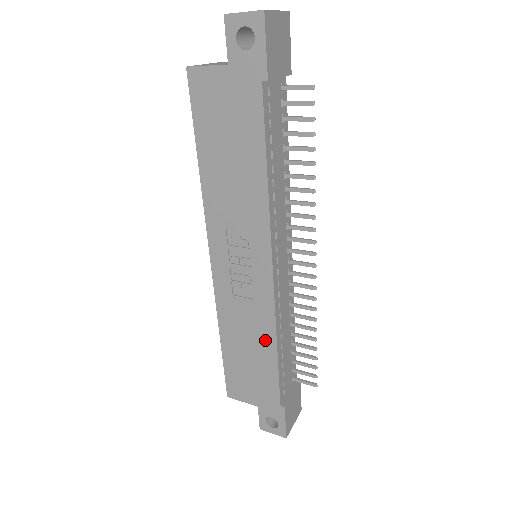
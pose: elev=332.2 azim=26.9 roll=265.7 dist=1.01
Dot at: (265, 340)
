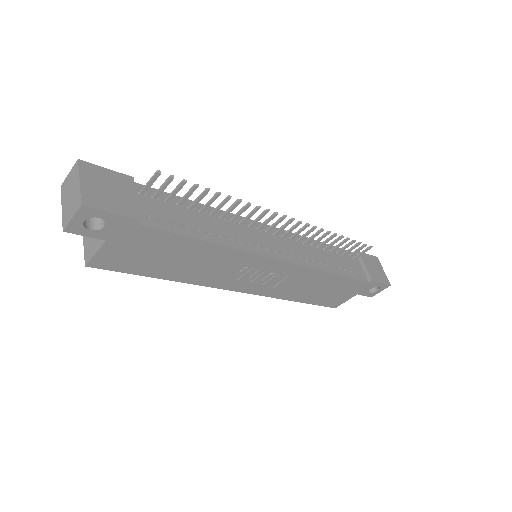
Dot at: (320, 278)
